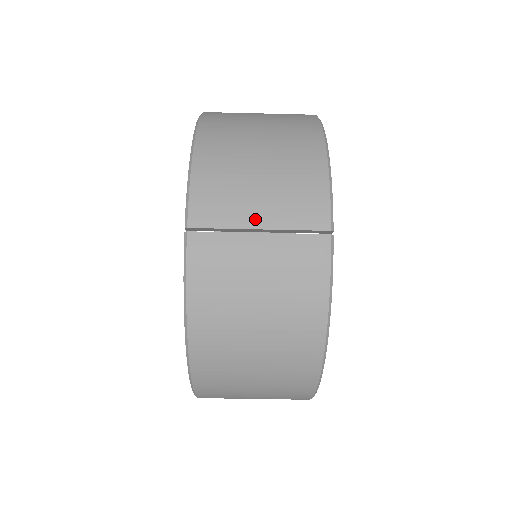
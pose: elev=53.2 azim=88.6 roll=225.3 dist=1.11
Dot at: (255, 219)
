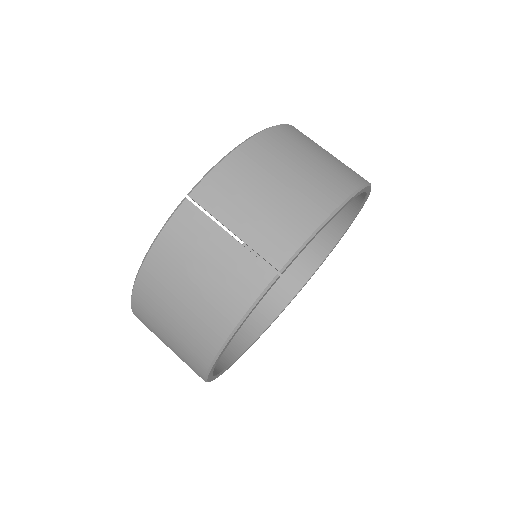
Dot at: (235, 223)
